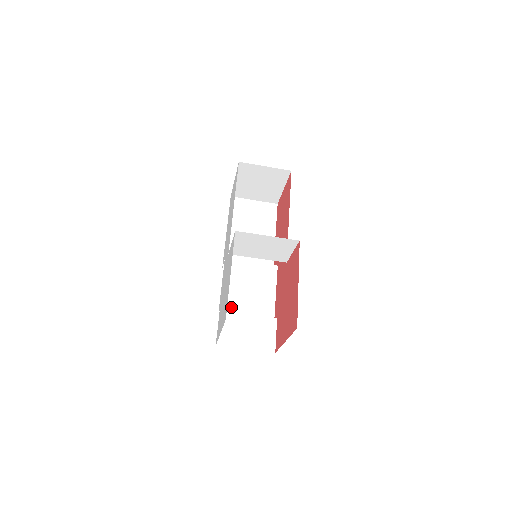
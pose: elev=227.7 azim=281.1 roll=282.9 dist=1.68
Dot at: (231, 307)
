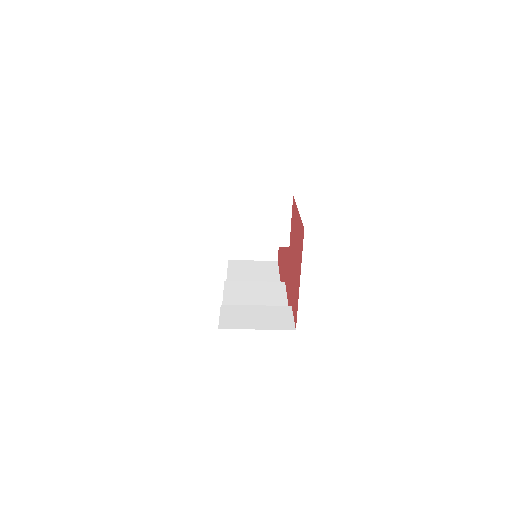
Dot at: occluded
